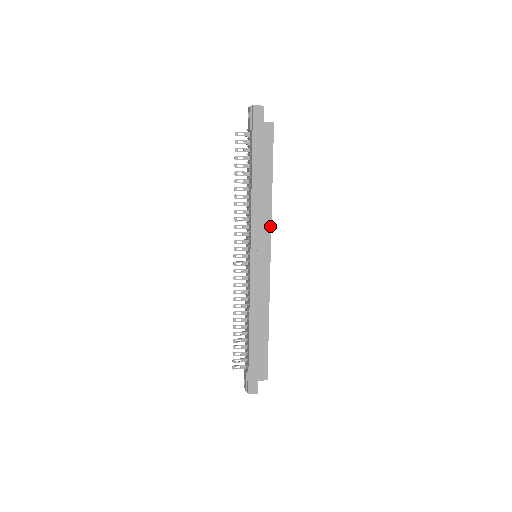
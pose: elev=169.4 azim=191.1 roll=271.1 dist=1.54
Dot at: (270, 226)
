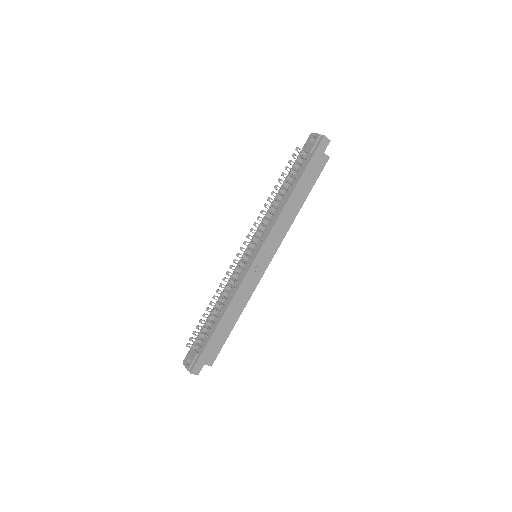
Dot at: (283, 238)
